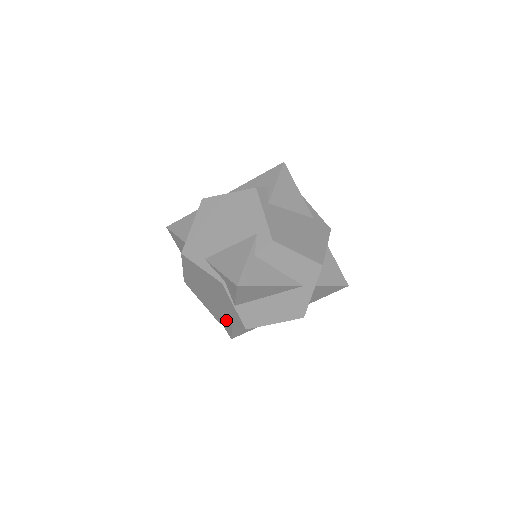
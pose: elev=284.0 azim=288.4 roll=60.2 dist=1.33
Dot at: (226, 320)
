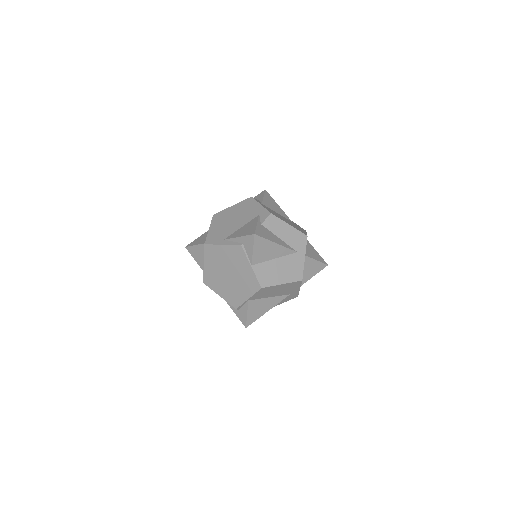
Dot at: (243, 296)
